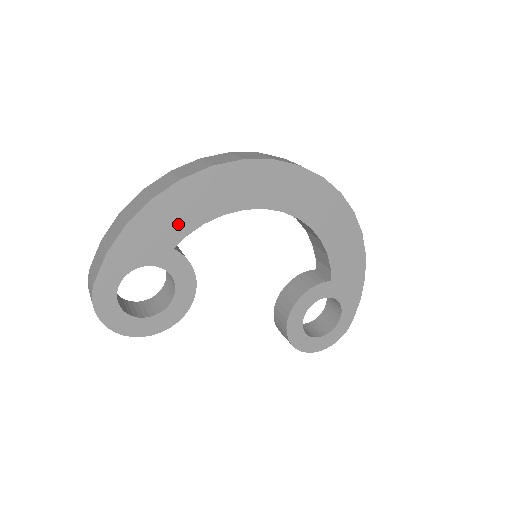
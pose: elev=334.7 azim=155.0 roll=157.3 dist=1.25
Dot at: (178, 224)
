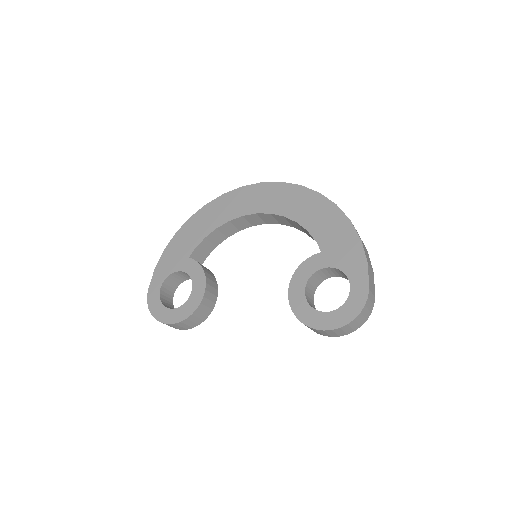
Dot at: (190, 242)
